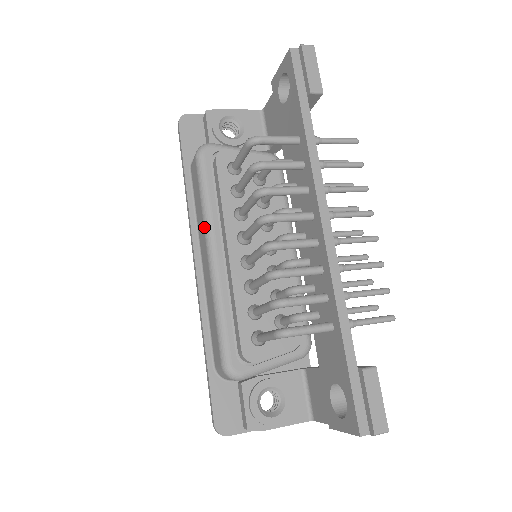
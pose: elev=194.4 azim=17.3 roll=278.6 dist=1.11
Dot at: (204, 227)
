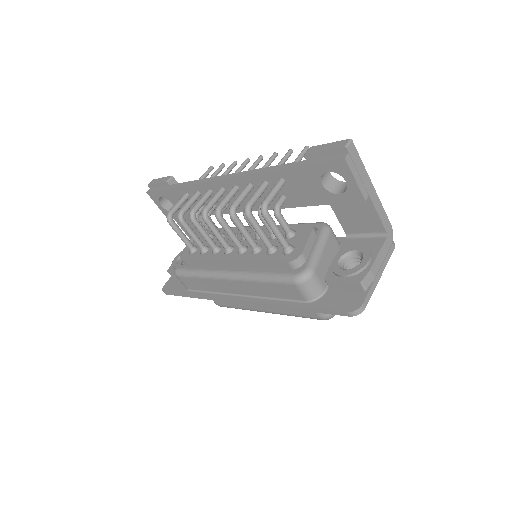
Dot at: (212, 278)
